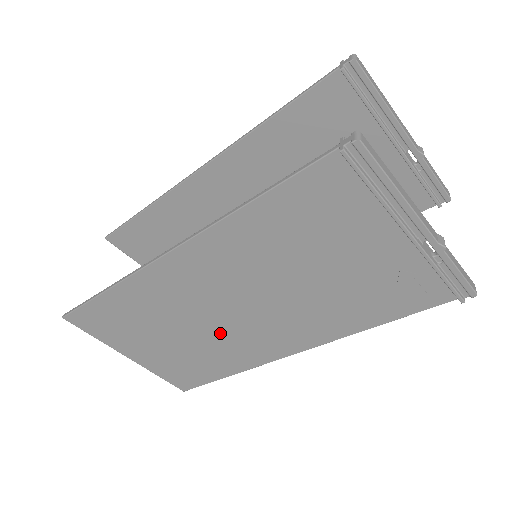
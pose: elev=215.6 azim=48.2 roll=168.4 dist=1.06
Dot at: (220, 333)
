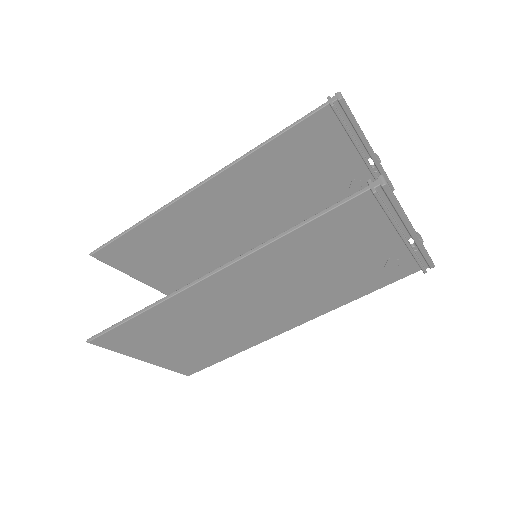
Dot at: (237, 325)
